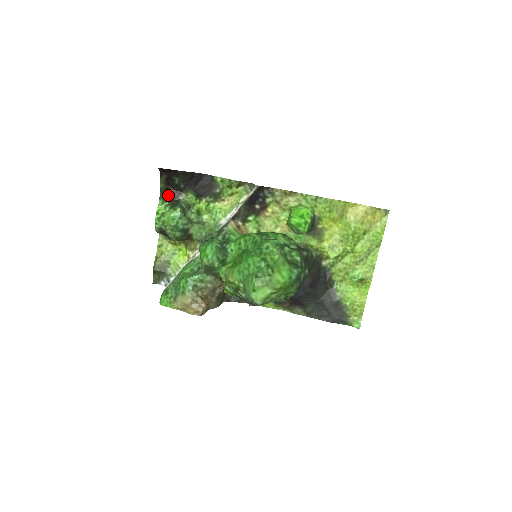
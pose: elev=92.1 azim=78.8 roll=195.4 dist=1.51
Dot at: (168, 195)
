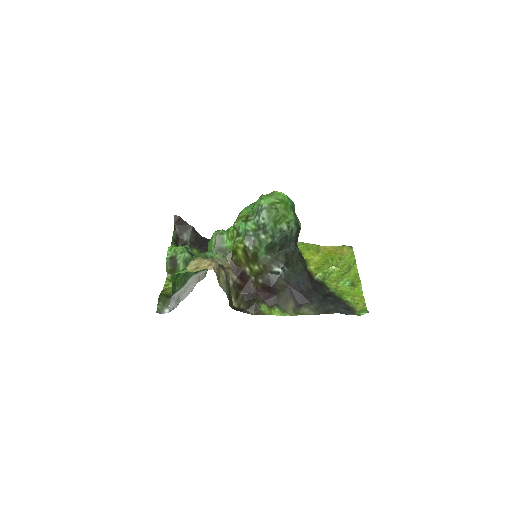
Dot at: occluded
